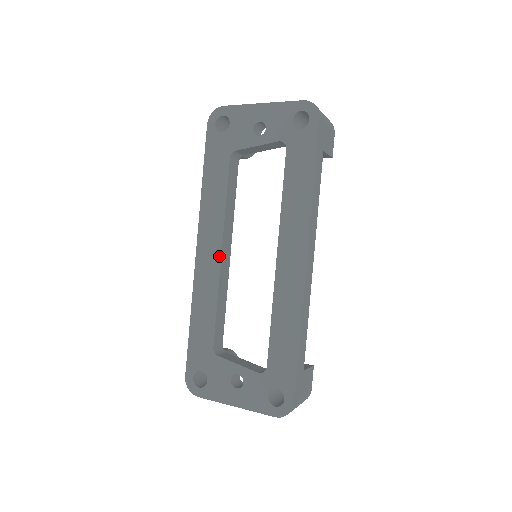
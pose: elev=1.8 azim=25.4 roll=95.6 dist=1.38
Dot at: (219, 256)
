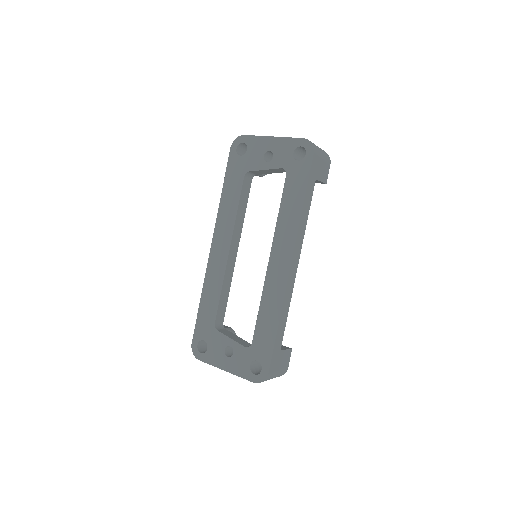
Dot at: (227, 253)
